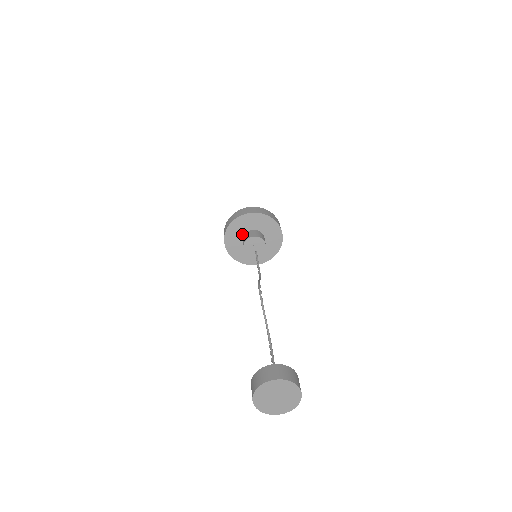
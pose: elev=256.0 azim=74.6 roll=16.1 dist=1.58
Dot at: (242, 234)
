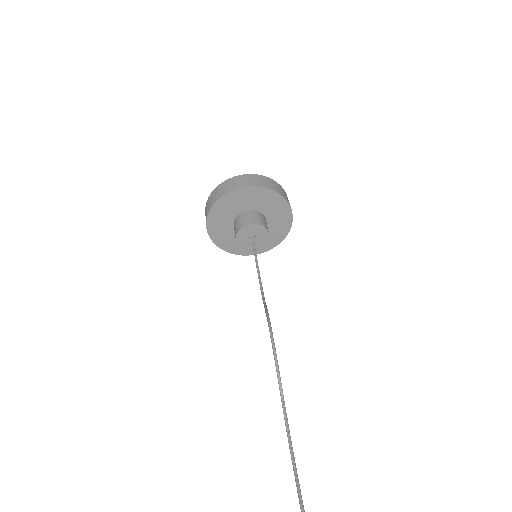
Dot at: (234, 214)
